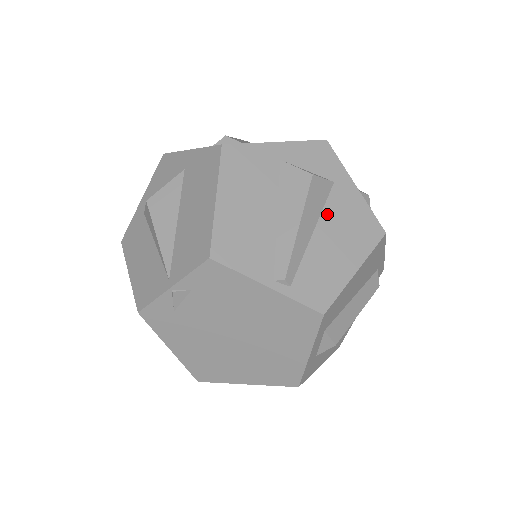
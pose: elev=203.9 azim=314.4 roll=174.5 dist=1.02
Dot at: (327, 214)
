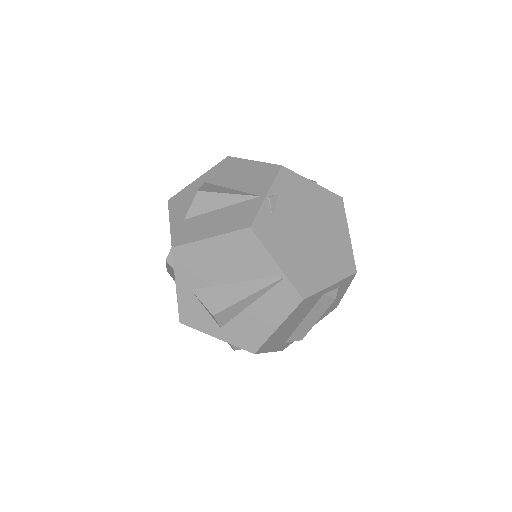
Dot at: occluded
